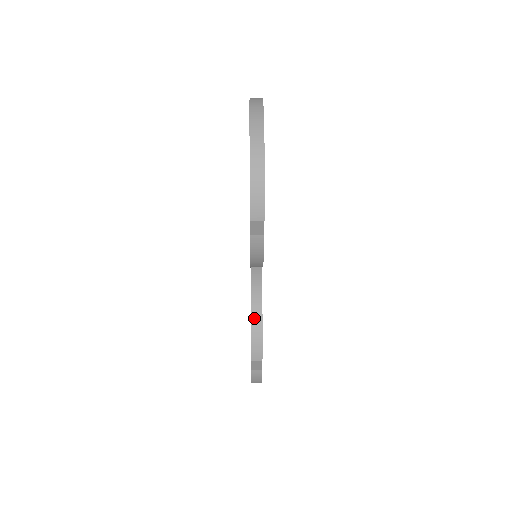
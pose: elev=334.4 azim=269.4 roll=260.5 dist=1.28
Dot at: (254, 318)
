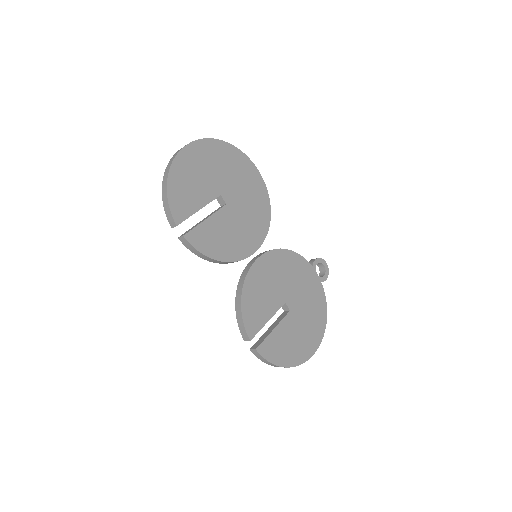
Dot at: (237, 304)
